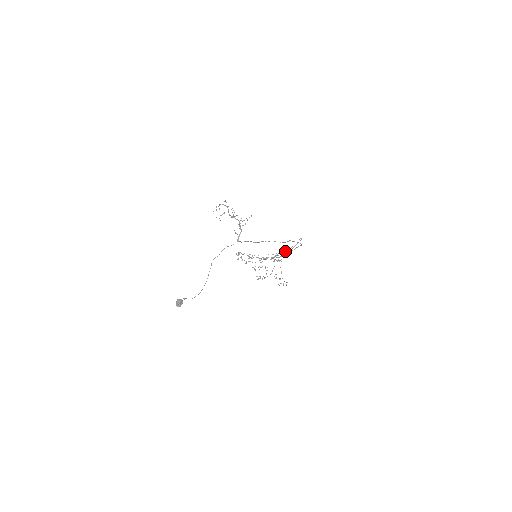
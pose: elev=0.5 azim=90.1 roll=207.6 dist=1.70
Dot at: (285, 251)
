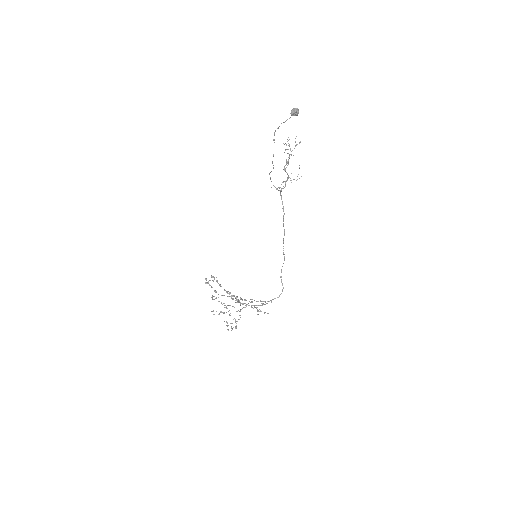
Dot at: occluded
